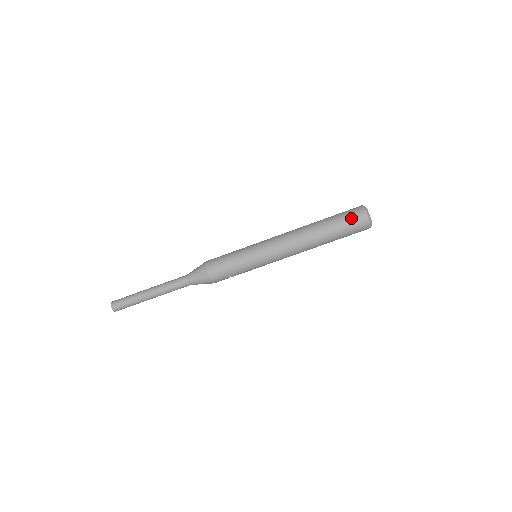
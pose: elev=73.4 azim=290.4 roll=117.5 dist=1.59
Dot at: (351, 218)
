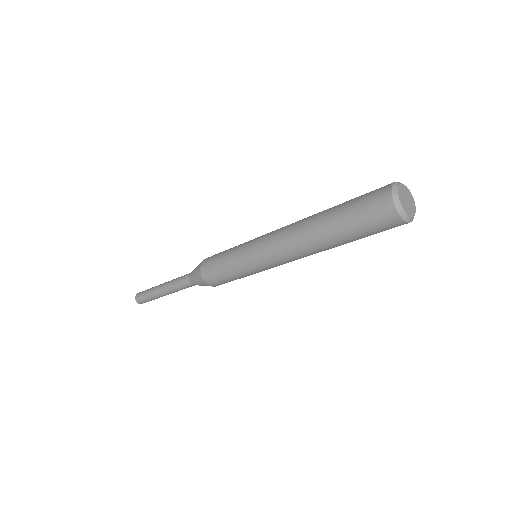
Dot at: (370, 217)
